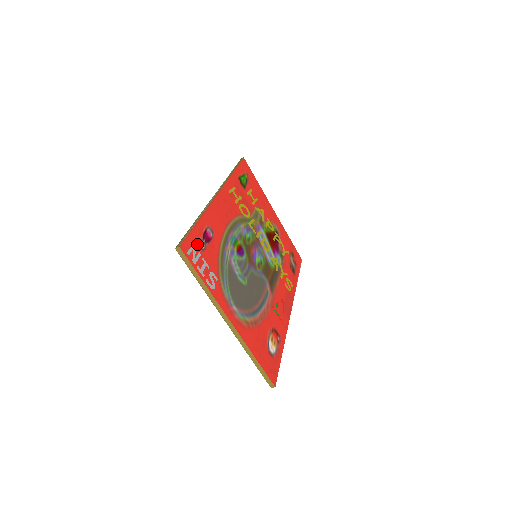
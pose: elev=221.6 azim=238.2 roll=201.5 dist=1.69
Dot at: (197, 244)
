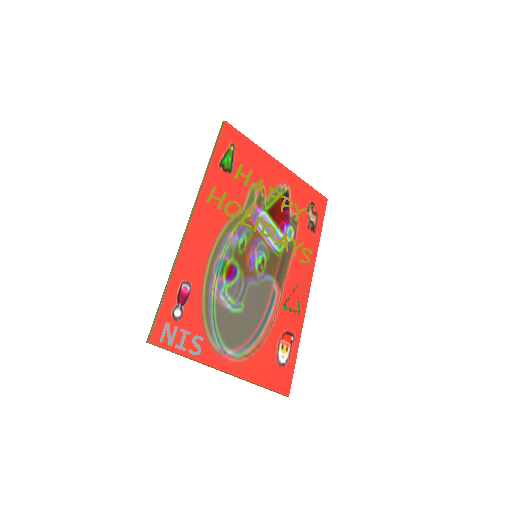
Dot at: (171, 318)
